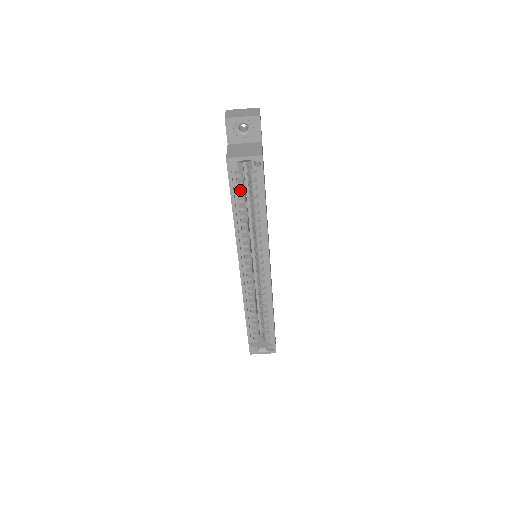
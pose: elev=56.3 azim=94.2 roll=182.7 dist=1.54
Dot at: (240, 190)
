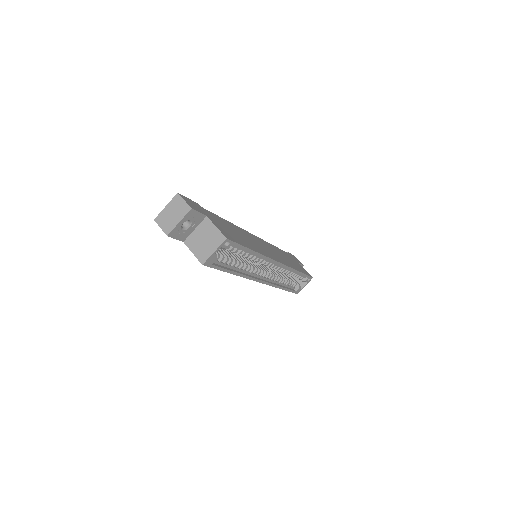
Dot at: (224, 260)
